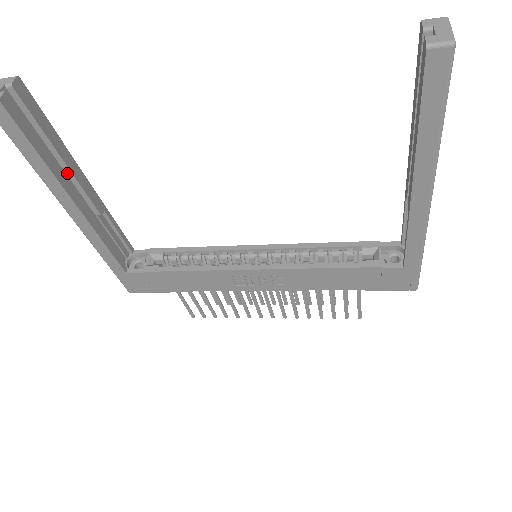
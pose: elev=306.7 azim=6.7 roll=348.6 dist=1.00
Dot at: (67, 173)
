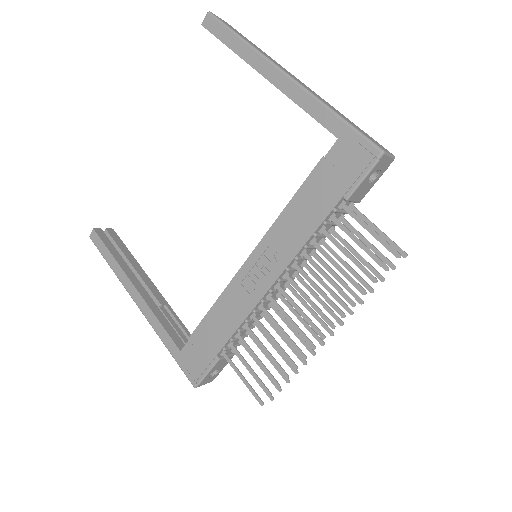
Dot at: (136, 275)
